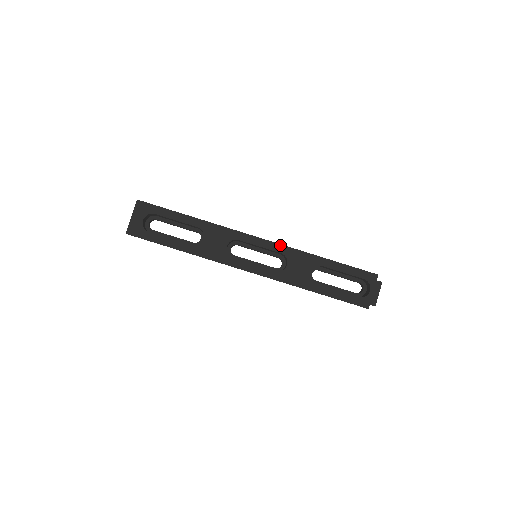
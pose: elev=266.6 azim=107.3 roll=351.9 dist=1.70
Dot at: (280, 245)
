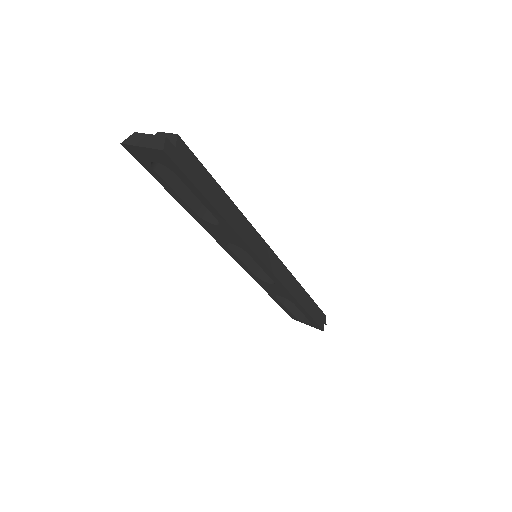
Dot at: (280, 283)
